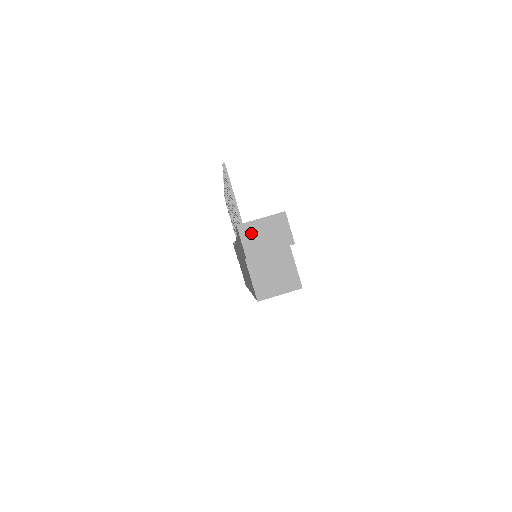
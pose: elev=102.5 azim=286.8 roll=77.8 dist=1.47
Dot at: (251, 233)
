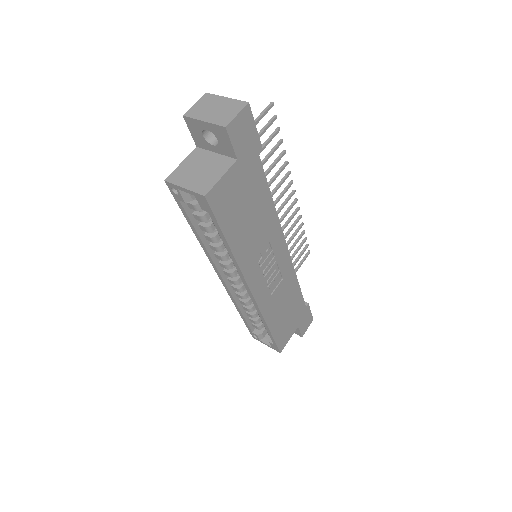
Dot at: (208, 102)
